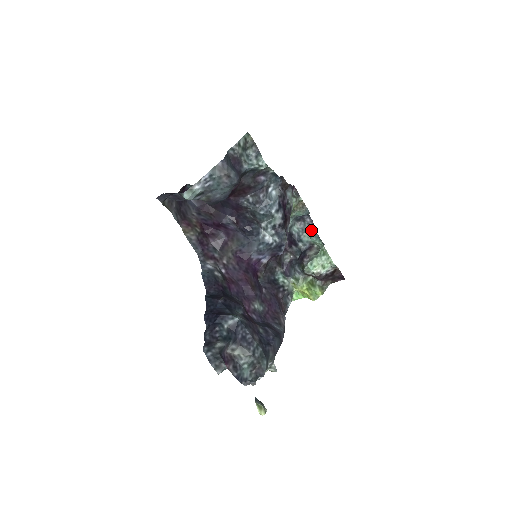
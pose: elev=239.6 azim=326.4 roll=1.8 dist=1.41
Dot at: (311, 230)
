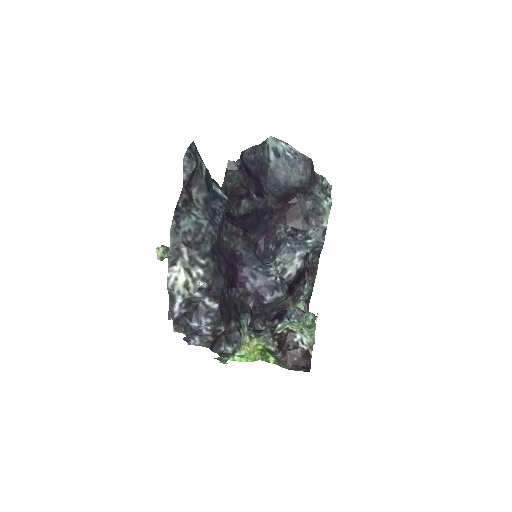
Dot at: occluded
